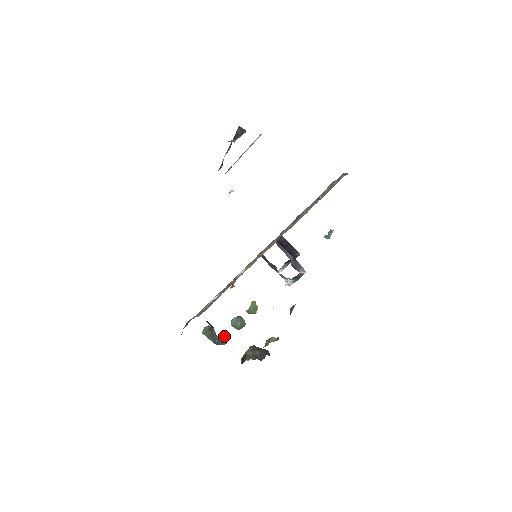
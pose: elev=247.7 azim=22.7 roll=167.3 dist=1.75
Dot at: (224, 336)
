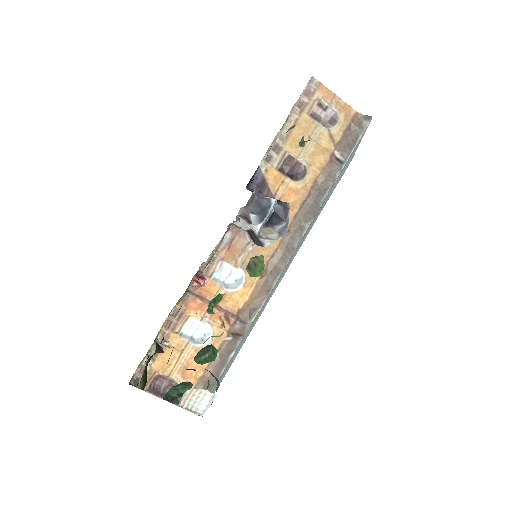
Dot at: (180, 383)
